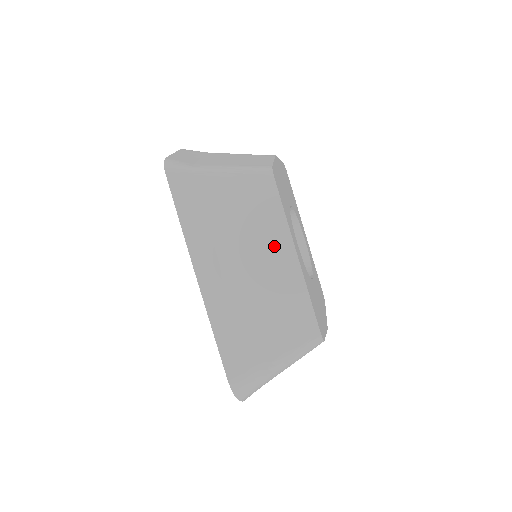
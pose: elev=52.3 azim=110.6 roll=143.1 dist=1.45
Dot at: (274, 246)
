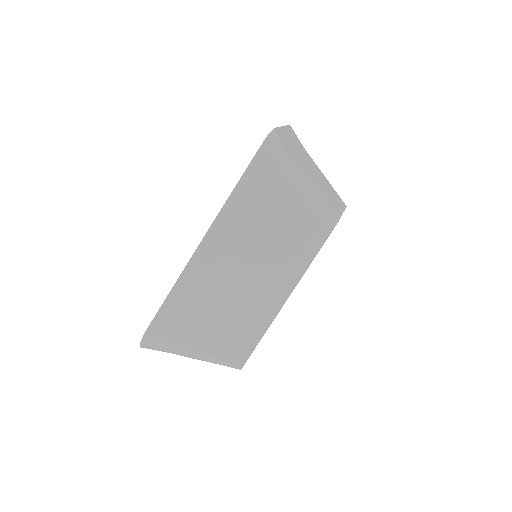
Dot at: (280, 275)
